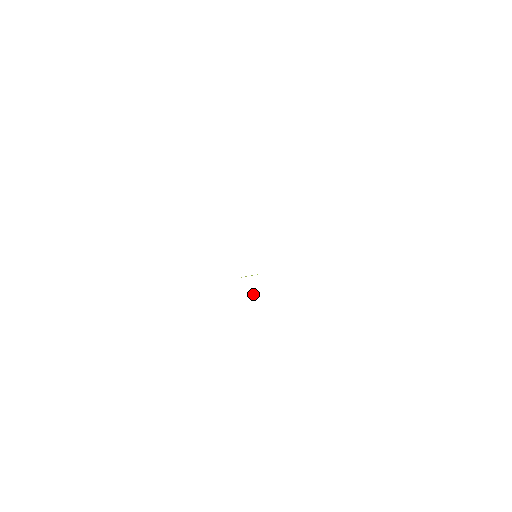
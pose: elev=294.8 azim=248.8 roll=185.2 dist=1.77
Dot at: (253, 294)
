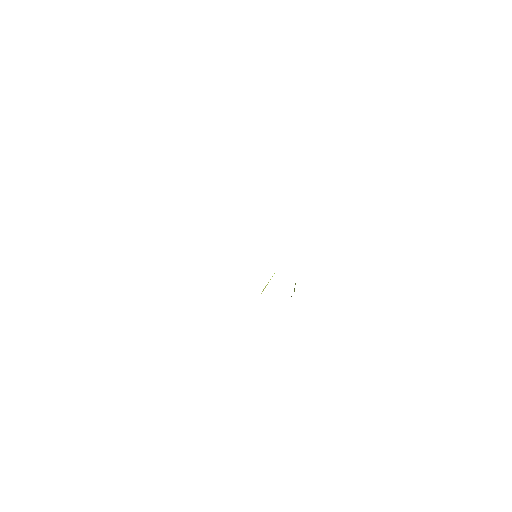
Dot at: occluded
